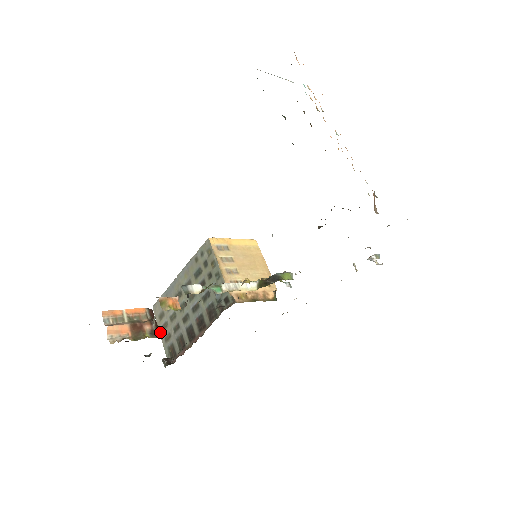
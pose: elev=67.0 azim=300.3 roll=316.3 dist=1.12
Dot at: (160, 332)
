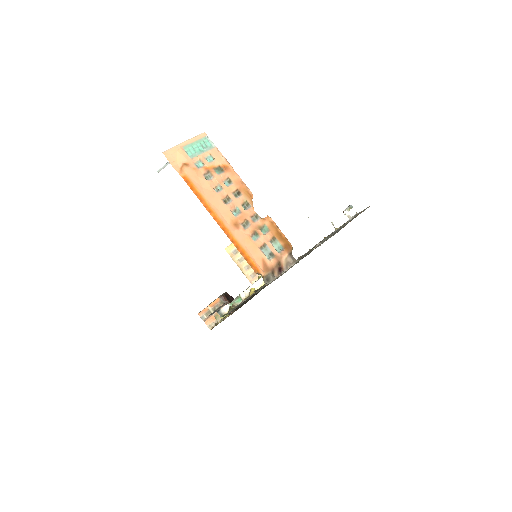
Dot at: occluded
